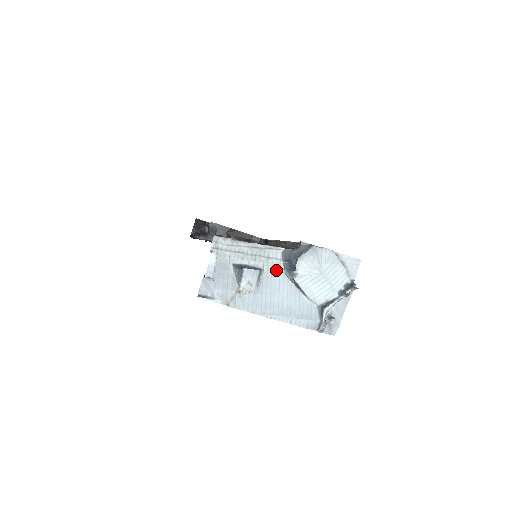
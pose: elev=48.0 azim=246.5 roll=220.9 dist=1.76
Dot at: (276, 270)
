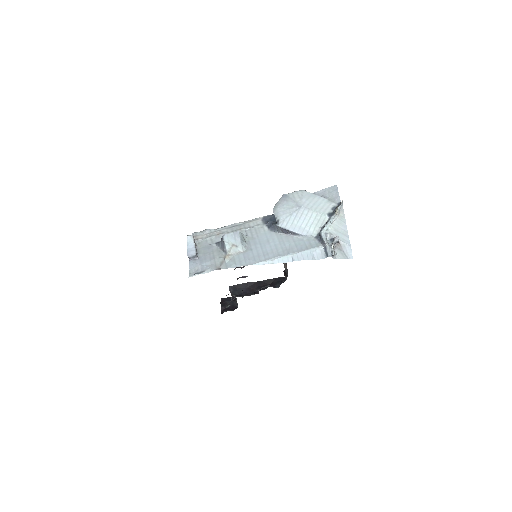
Dot at: (260, 232)
